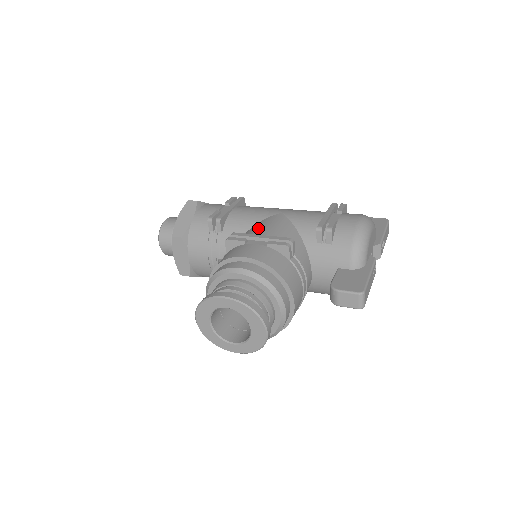
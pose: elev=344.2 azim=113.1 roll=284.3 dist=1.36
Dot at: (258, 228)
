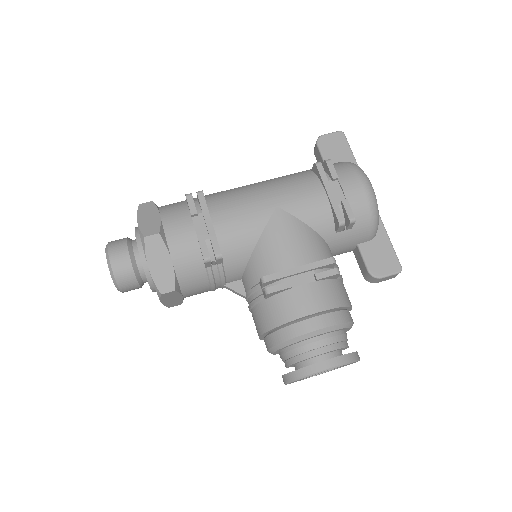
Dot at: (277, 250)
